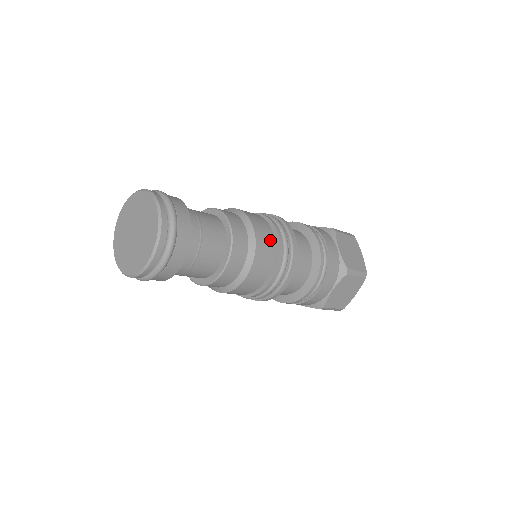
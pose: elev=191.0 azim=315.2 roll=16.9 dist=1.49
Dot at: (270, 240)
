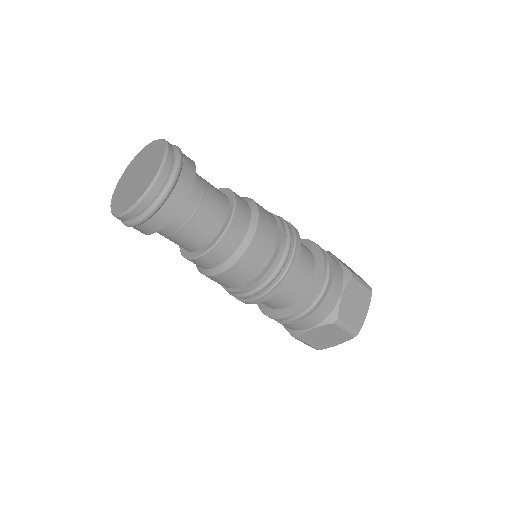
Dot at: (267, 252)
